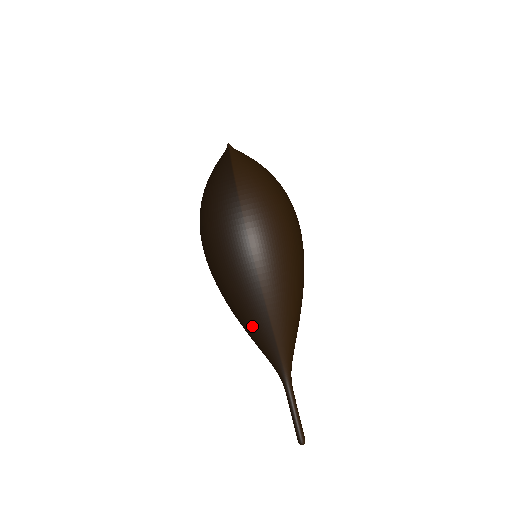
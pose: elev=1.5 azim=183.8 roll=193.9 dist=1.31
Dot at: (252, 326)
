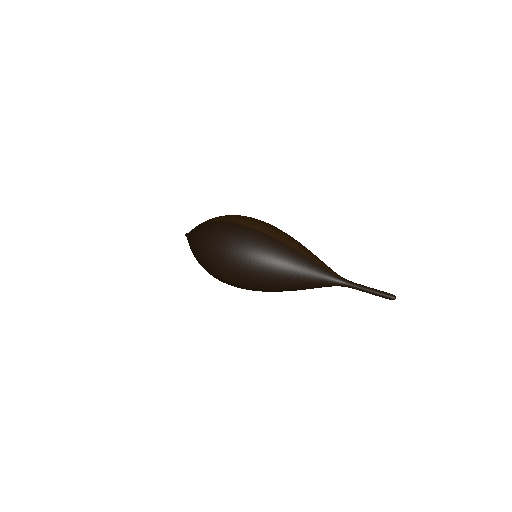
Dot at: (294, 265)
